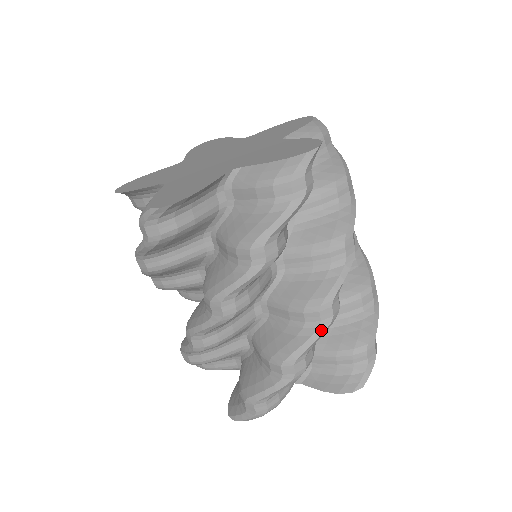
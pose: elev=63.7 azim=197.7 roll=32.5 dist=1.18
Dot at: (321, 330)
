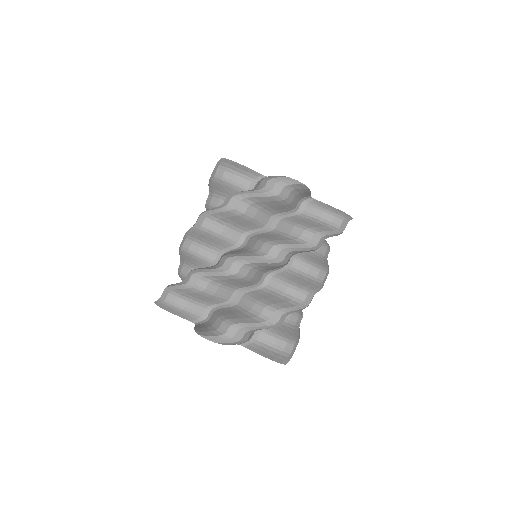
Dot at: (217, 270)
